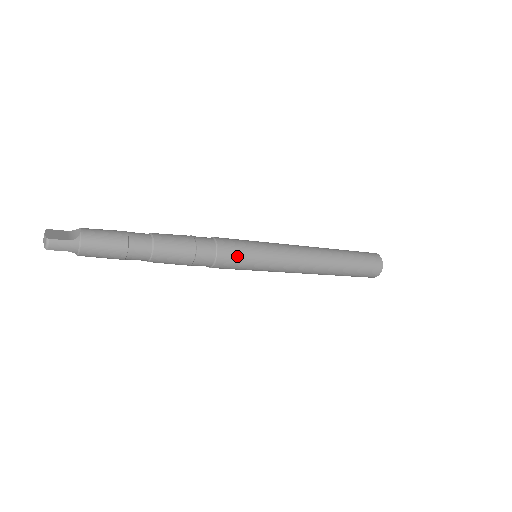
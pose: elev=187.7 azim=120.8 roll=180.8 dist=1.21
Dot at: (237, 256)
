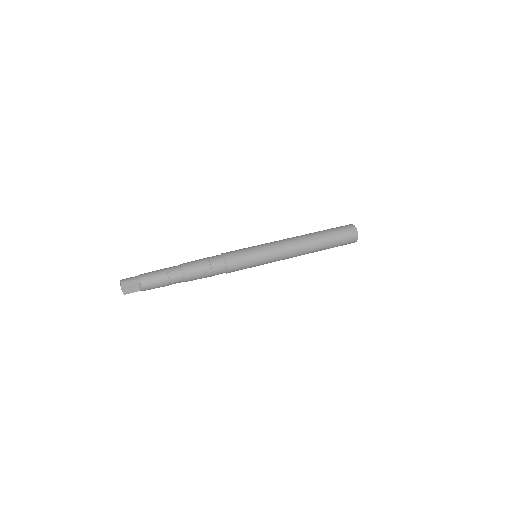
Dot at: occluded
